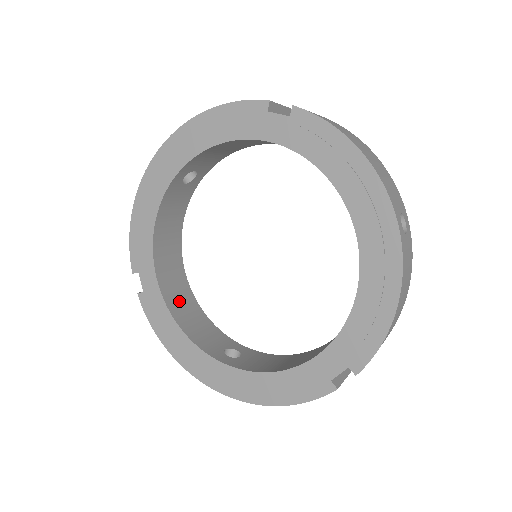
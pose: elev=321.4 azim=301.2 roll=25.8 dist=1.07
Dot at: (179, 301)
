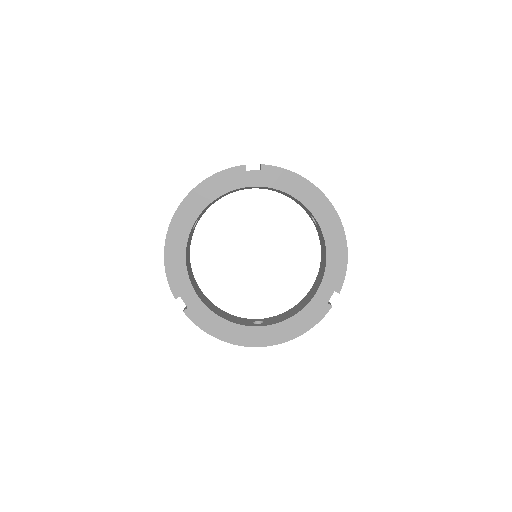
Dot at: (211, 306)
